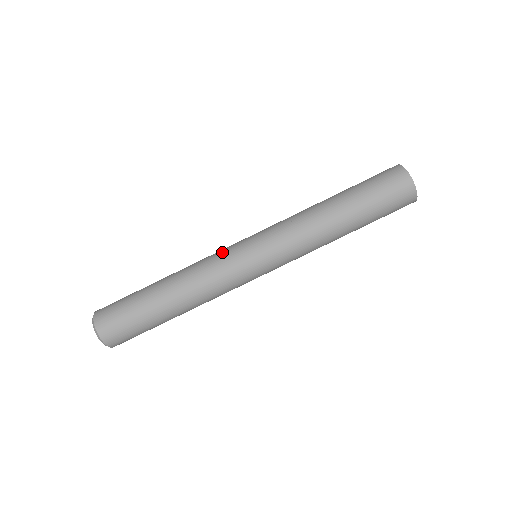
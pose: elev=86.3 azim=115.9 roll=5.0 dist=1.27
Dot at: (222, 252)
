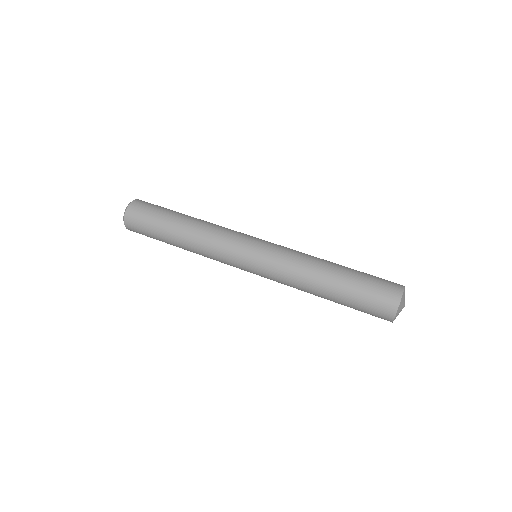
Dot at: (238, 232)
